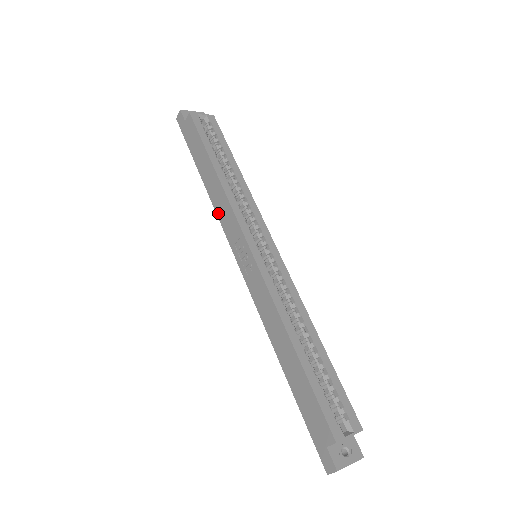
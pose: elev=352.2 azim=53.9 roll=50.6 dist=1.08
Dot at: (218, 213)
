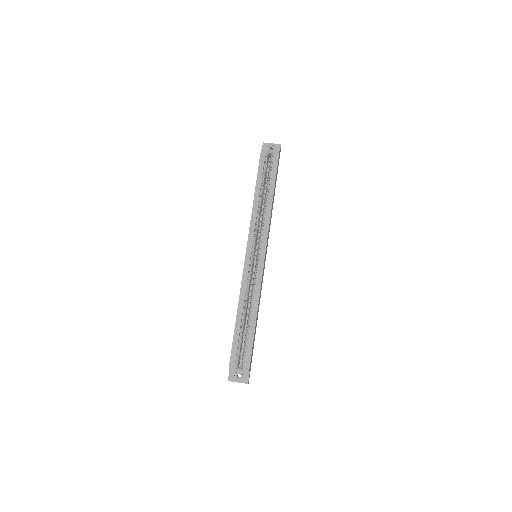
Dot at: occluded
